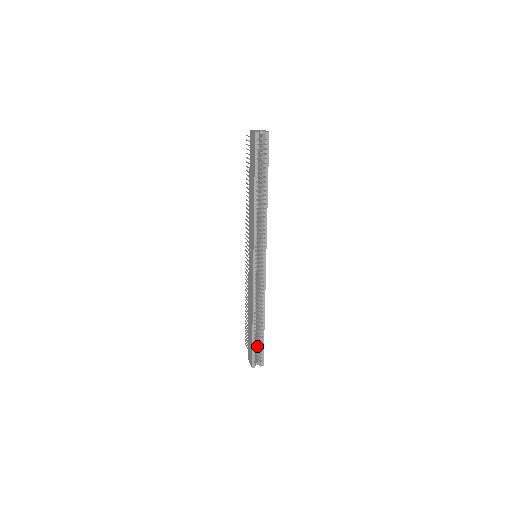
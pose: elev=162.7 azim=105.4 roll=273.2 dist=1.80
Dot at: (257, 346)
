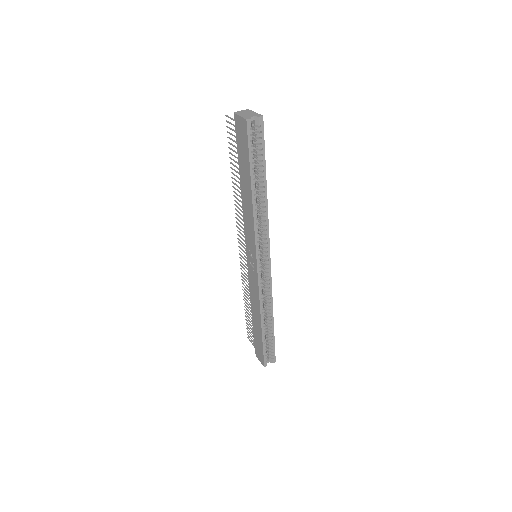
Dot at: (266, 344)
